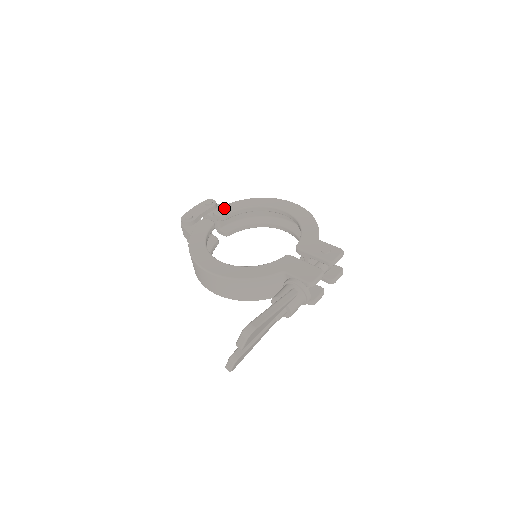
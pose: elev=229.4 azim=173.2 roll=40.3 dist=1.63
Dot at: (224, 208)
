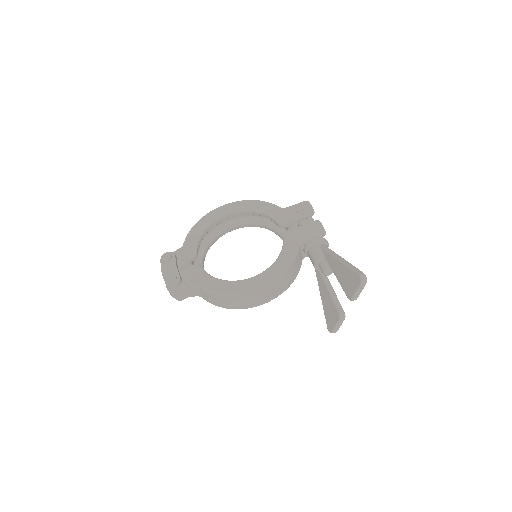
Dot at: (187, 250)
